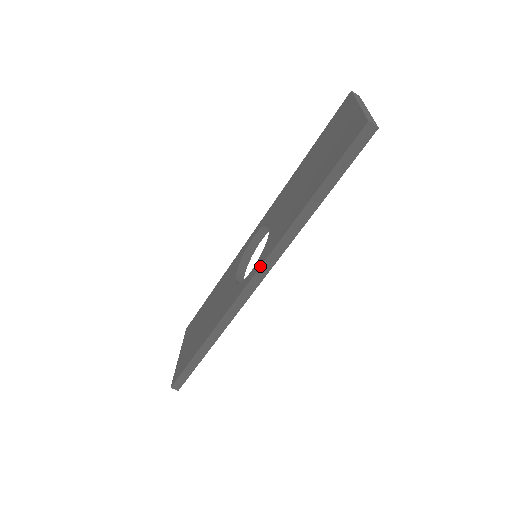
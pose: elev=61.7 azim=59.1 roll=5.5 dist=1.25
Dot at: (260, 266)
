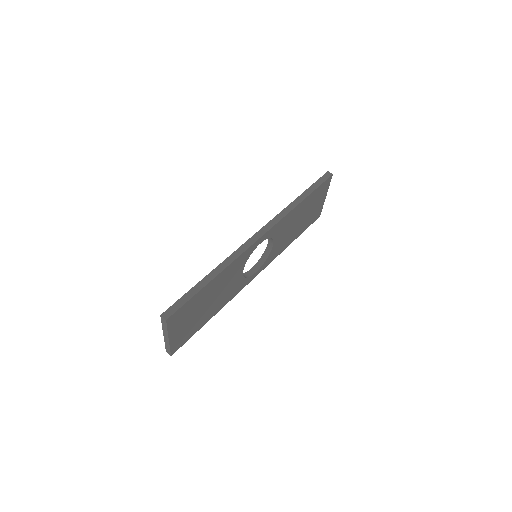
Dot at: (266, 224)
